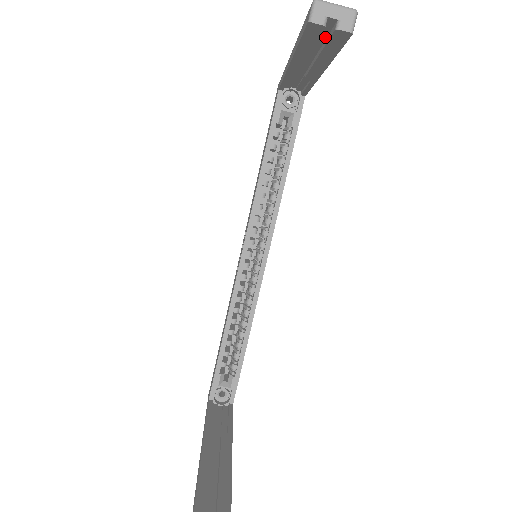
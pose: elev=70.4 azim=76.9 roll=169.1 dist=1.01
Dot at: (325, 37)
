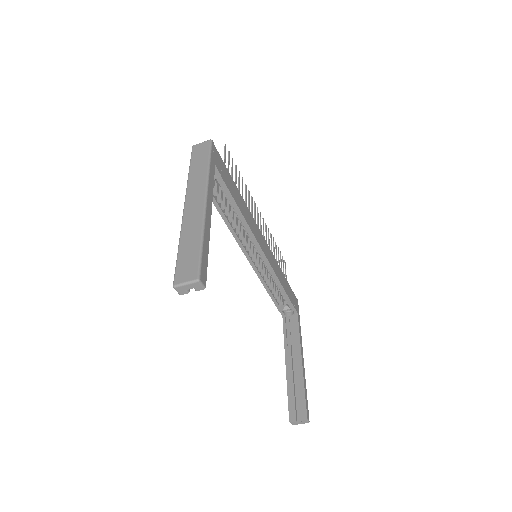
Dot at: occluded
